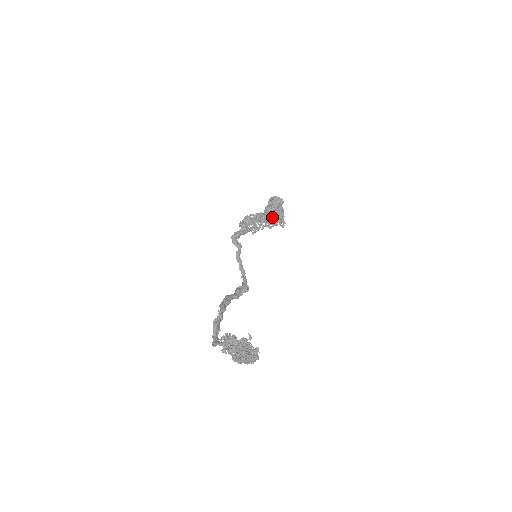
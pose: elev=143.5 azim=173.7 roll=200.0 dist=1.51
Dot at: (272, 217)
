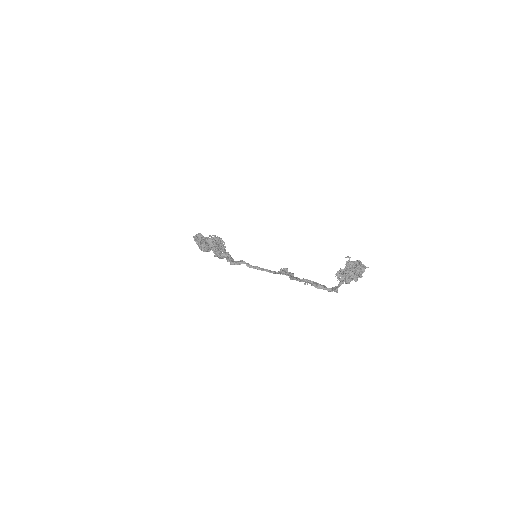
Dot at: (217, 241)
